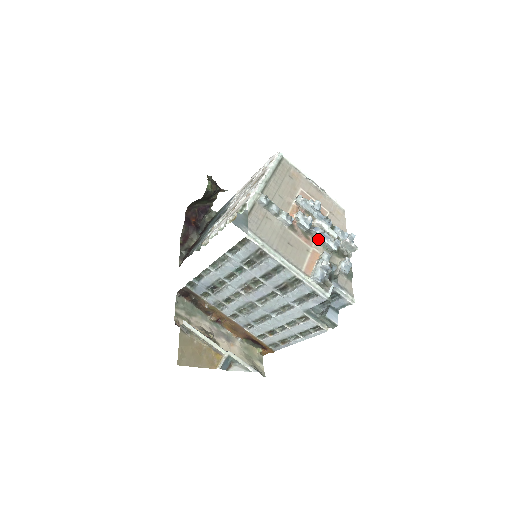
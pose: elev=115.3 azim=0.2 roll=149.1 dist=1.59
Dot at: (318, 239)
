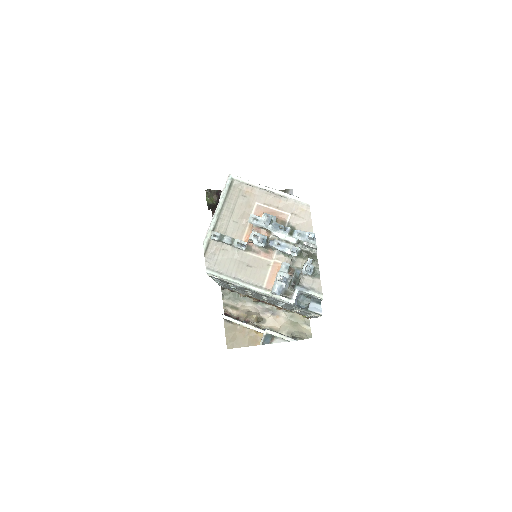
Dot at: (278, 250)
